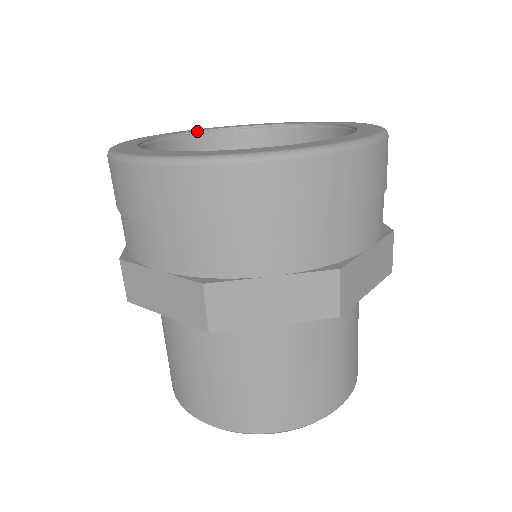
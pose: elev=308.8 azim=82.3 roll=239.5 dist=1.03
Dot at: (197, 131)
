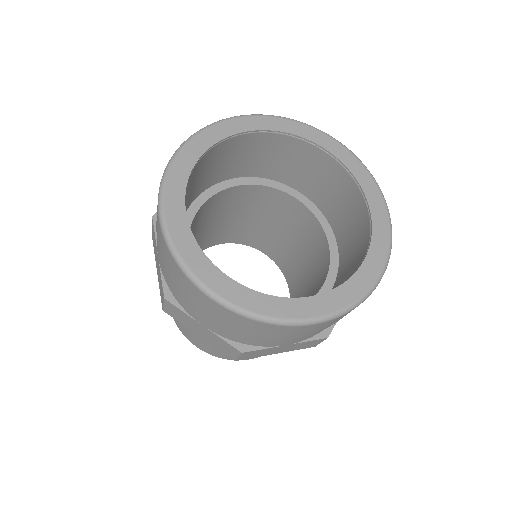
Dot at: (286, 133)
